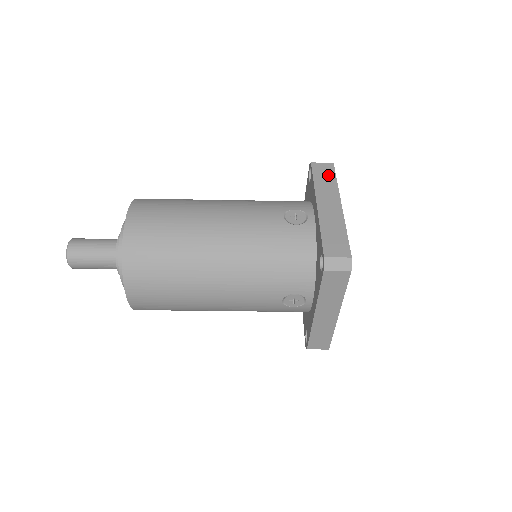
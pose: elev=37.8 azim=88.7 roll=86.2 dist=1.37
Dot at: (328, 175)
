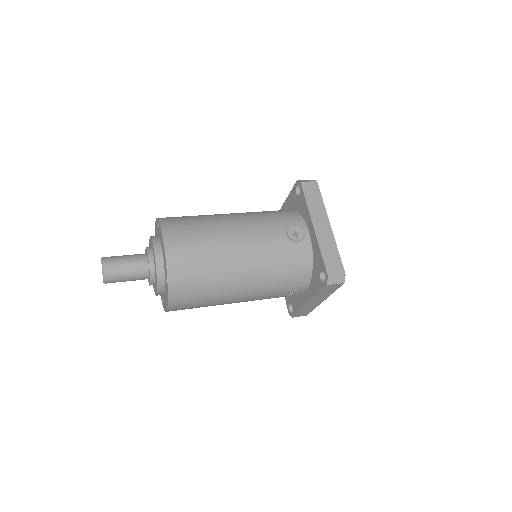
Dot at: (332, 290)
